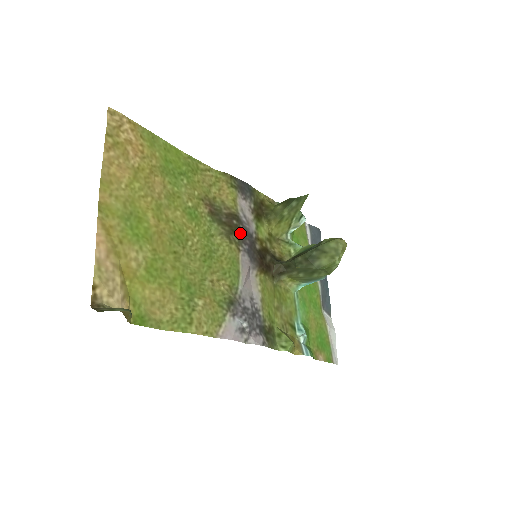
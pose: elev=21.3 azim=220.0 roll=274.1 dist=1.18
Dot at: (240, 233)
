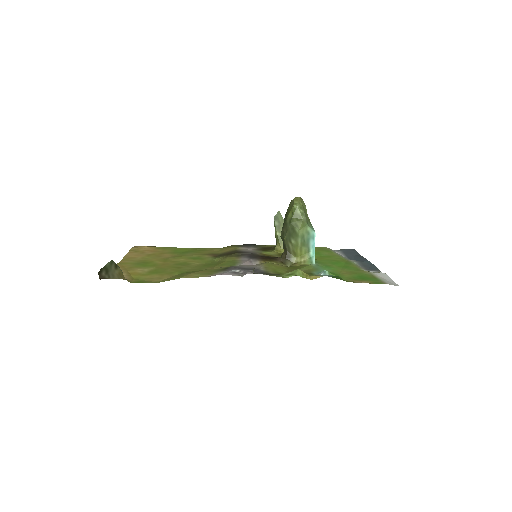
Dot at: (239, 253)
